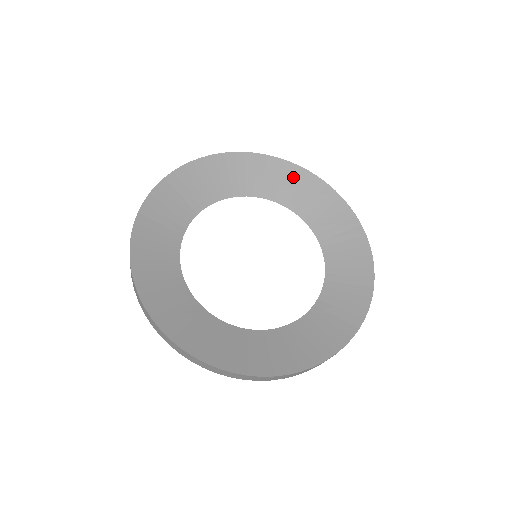
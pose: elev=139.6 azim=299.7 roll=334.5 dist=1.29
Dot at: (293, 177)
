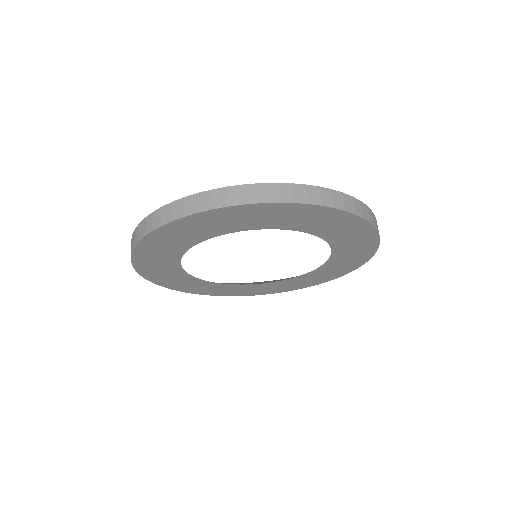
Dot at: occluded
